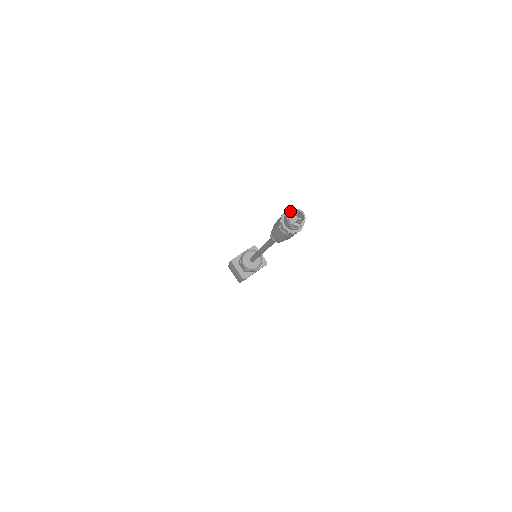
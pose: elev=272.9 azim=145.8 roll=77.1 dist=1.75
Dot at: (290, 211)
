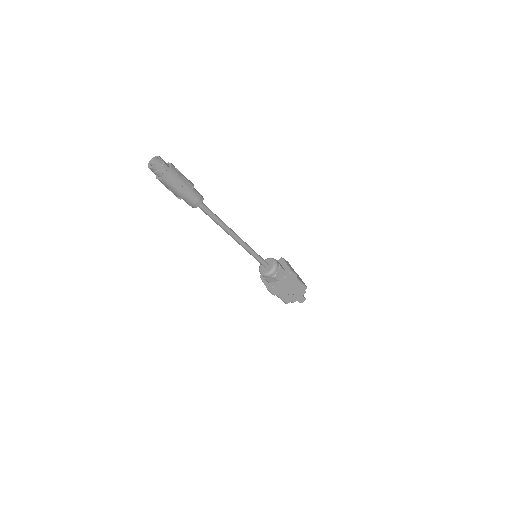
Dot at: (151, 160)
